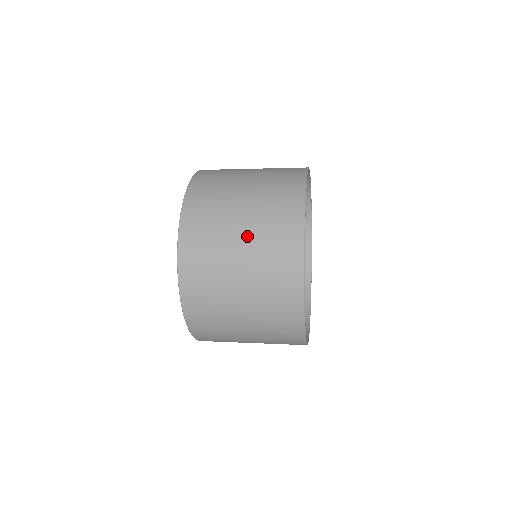
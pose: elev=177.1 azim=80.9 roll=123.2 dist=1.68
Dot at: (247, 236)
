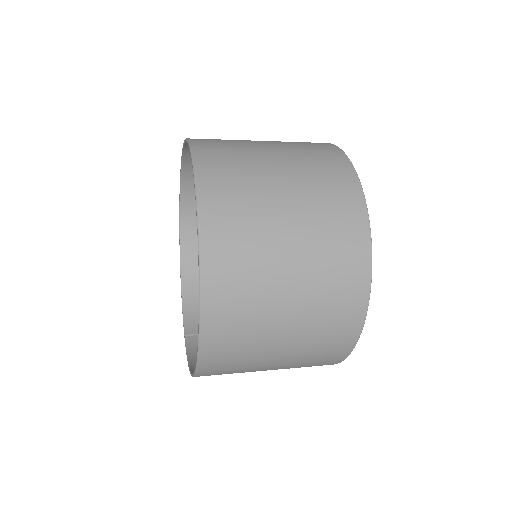
Dot at: (298, 230)
